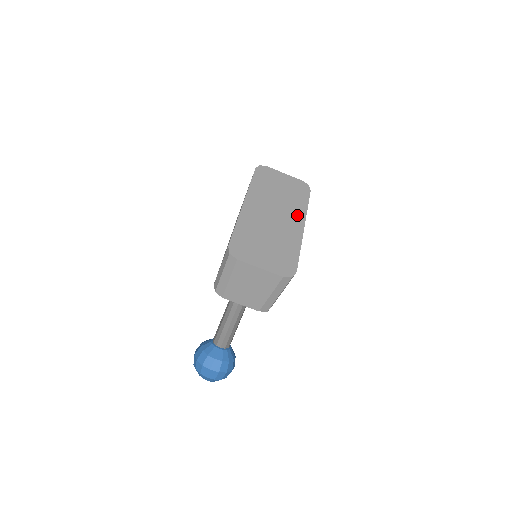
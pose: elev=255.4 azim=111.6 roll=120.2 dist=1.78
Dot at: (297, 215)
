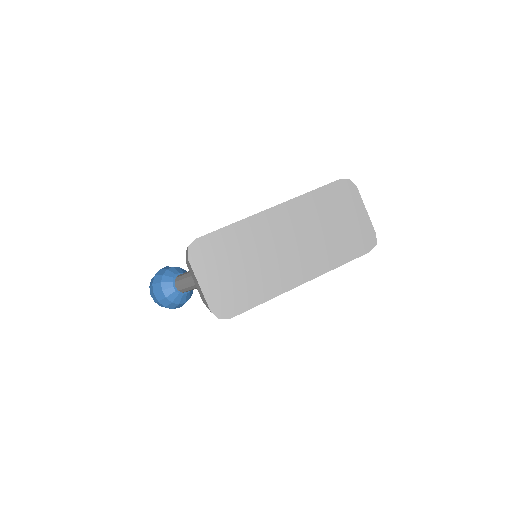
Dot at: (313, 265)
